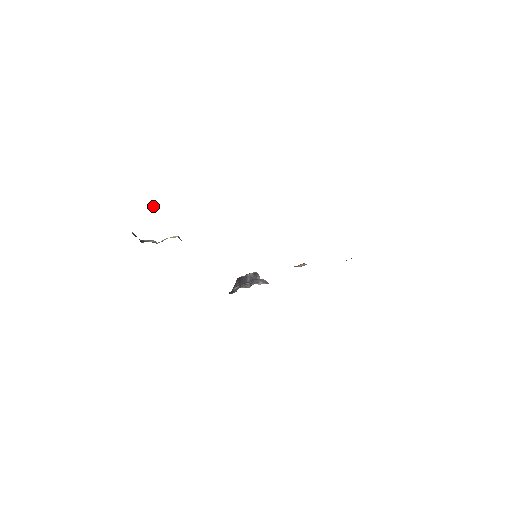
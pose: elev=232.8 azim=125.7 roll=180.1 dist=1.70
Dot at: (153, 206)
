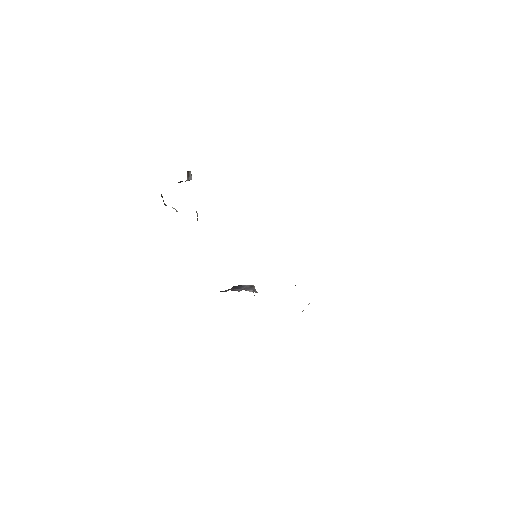
Dot at: (188, 174)
